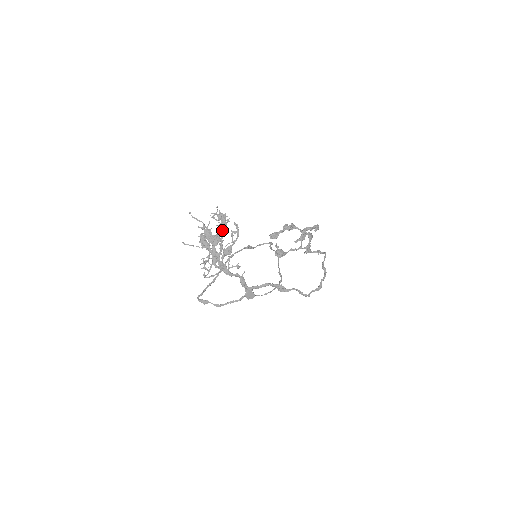
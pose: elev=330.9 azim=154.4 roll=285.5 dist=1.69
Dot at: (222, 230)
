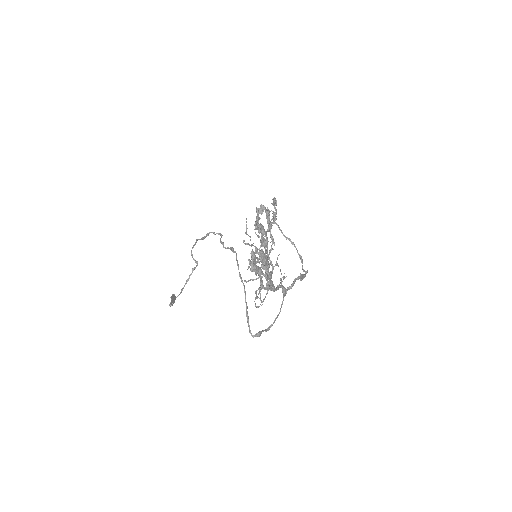
Dot at: occluded
